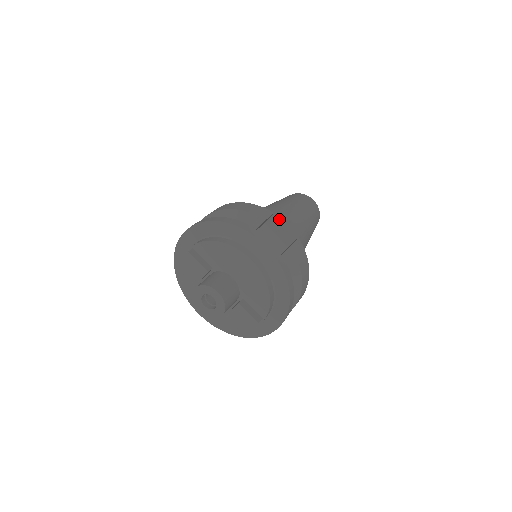
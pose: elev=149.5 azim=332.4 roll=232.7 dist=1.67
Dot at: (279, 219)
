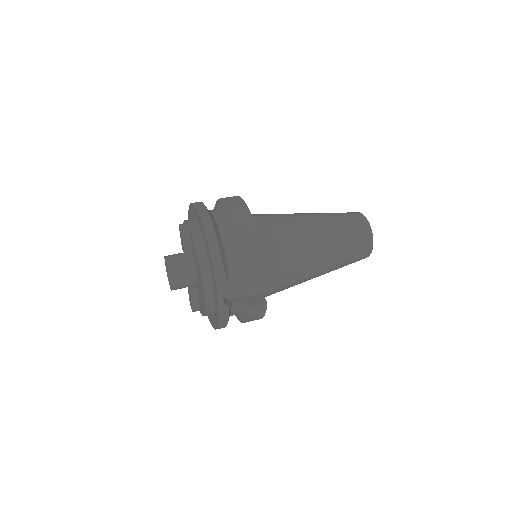
Dot at: (289, 260)
